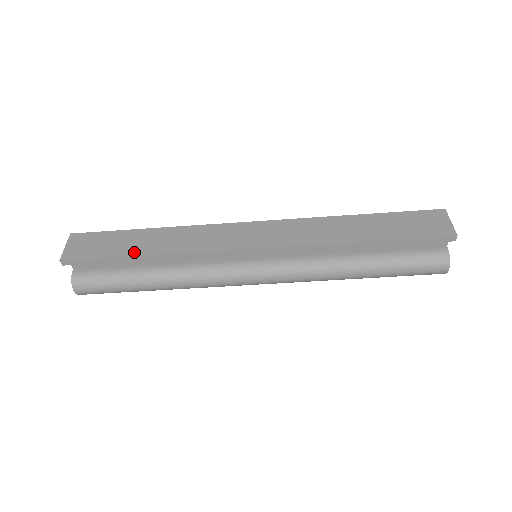
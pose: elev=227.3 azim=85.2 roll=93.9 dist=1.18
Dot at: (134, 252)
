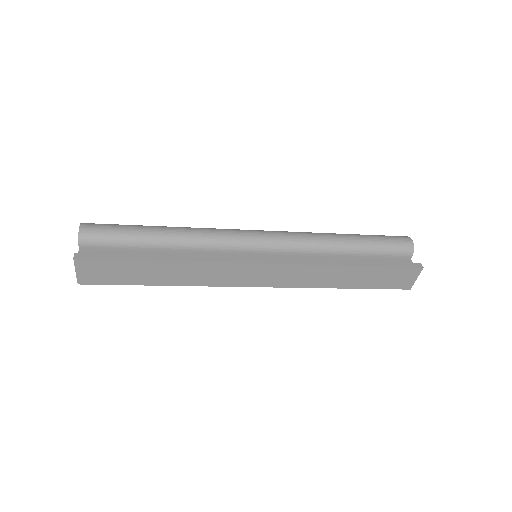
Dot at: (150, 283)
